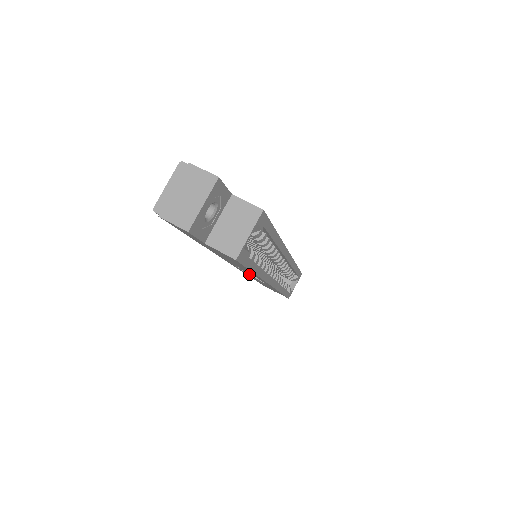
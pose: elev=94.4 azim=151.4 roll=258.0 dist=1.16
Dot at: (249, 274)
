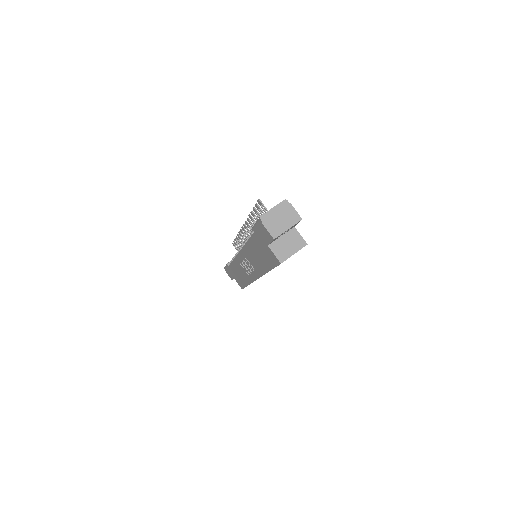
Dot at: (245, 265)
